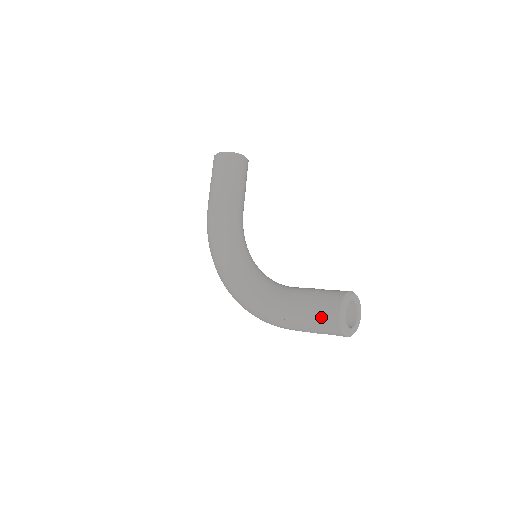
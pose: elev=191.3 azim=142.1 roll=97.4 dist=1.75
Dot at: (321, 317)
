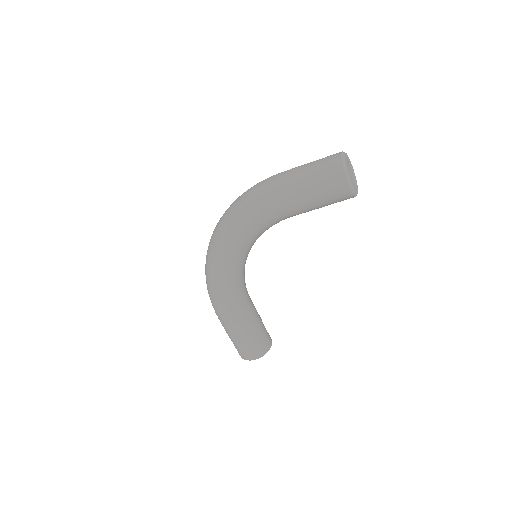
Dot at: (242, 349)
